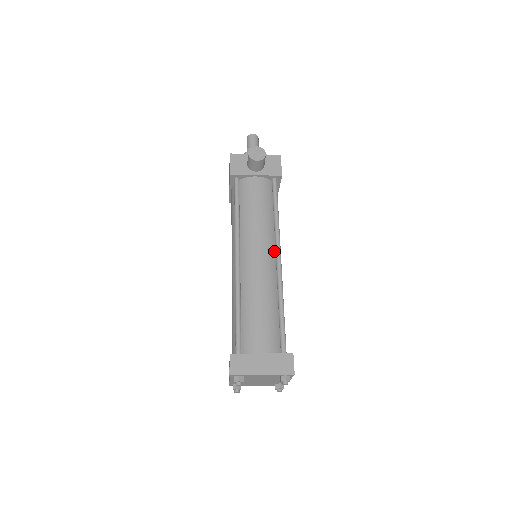
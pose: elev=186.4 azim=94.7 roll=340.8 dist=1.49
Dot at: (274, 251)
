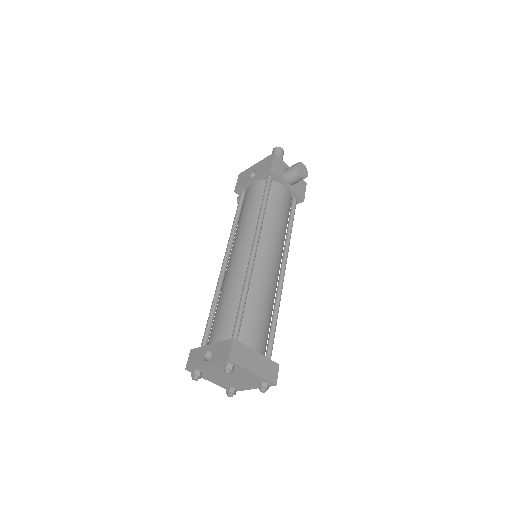
Dot at: occluded
